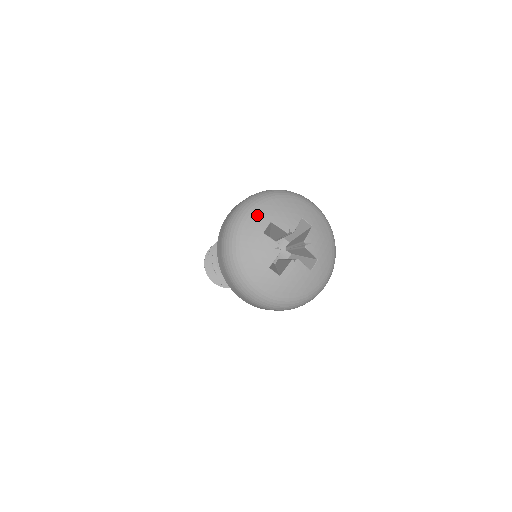
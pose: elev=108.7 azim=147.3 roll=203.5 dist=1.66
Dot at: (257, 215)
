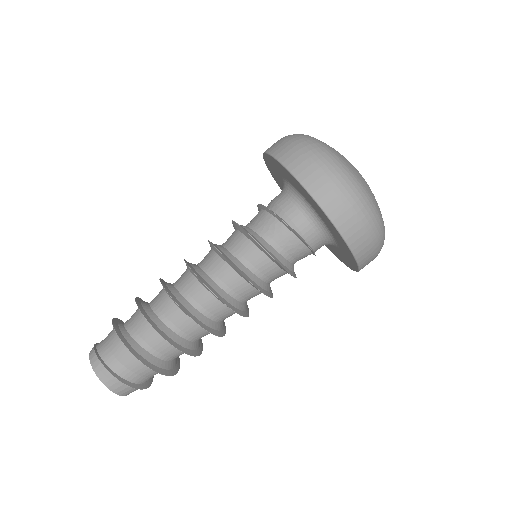
Dot at: occluded
